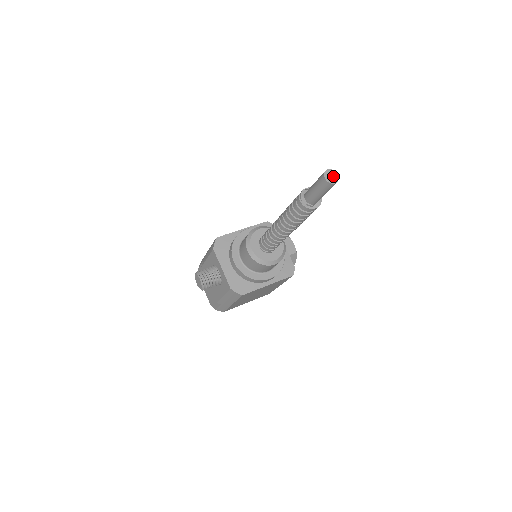
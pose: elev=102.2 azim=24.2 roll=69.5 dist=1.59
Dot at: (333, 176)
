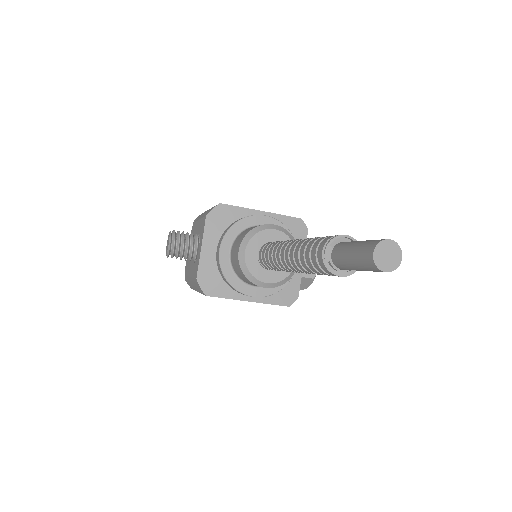
Dot at: (391, 256)
